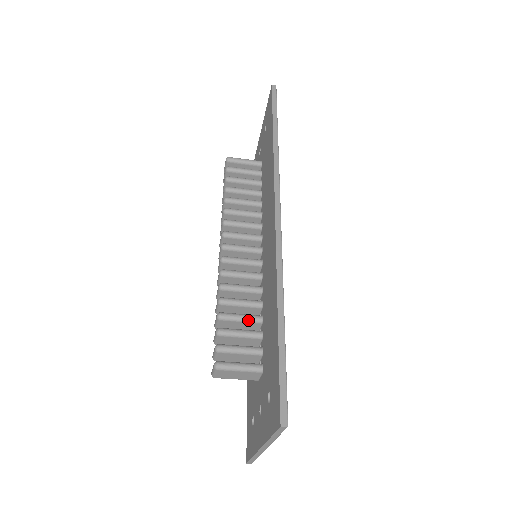
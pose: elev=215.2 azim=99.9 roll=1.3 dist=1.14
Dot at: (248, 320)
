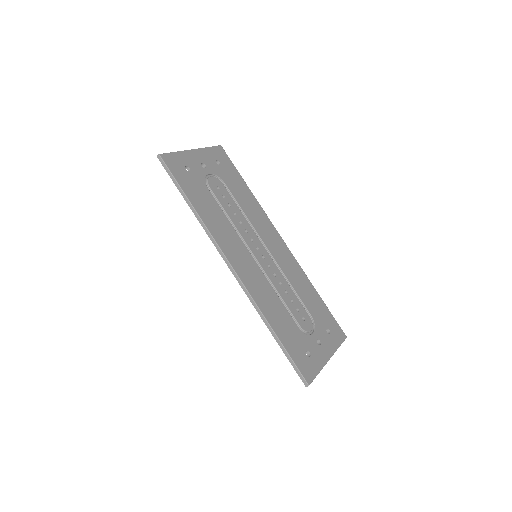
Dot at: occluded
